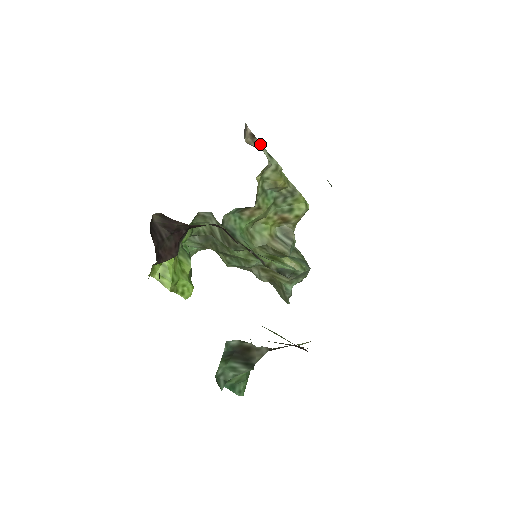
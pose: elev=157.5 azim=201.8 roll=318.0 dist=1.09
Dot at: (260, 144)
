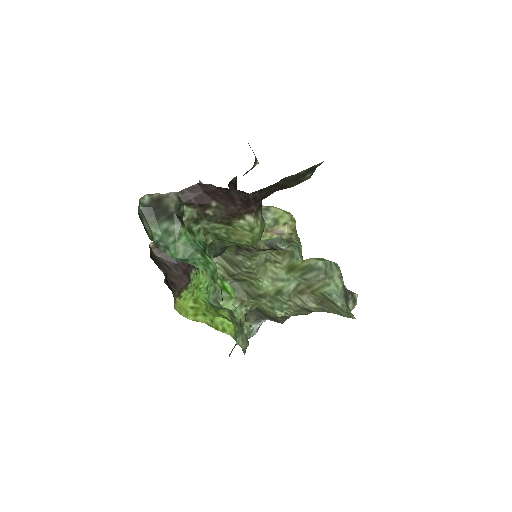
Dot at: occluded
